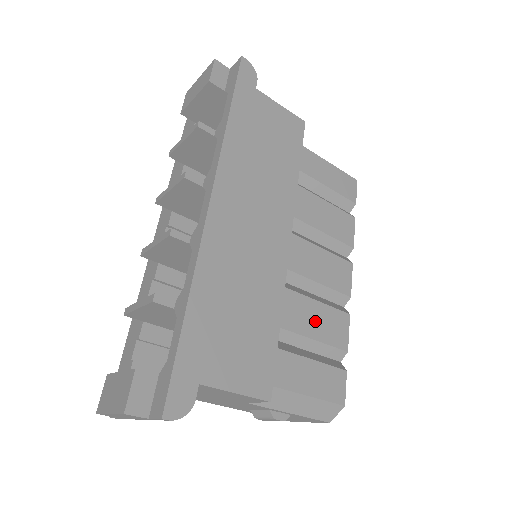
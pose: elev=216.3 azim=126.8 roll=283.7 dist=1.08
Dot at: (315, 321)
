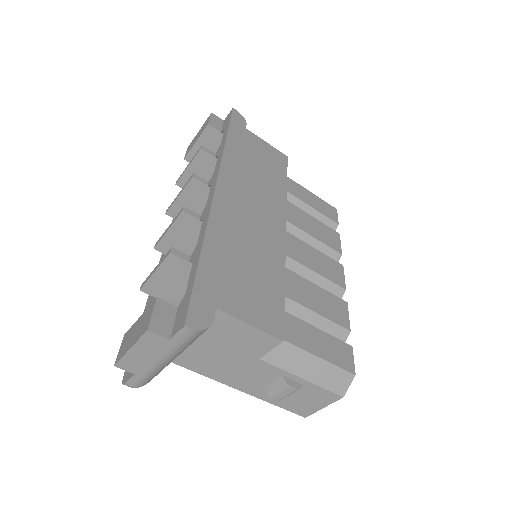
Dot at: (316, 299)
